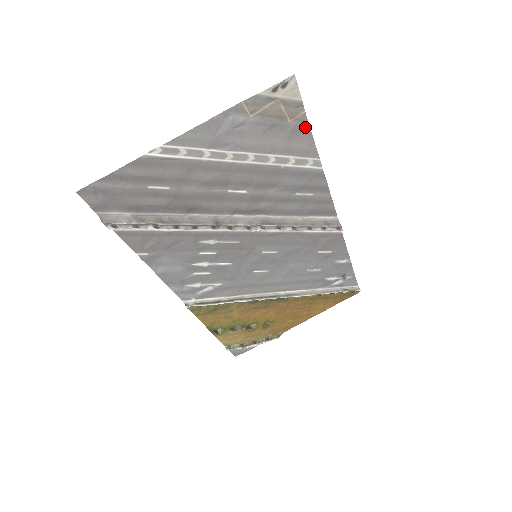
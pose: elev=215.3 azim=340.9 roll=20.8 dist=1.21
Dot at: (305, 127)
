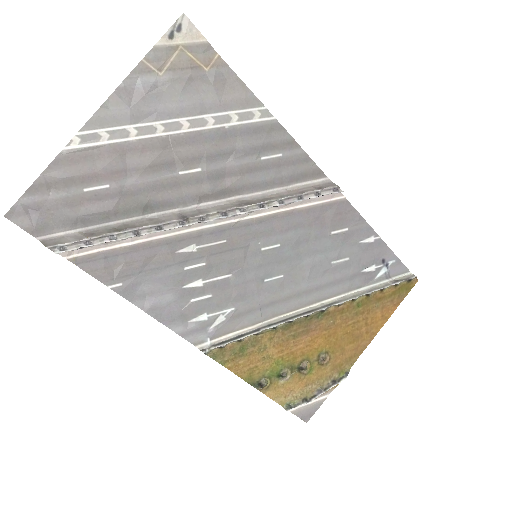
Dot at: (228, 73)
